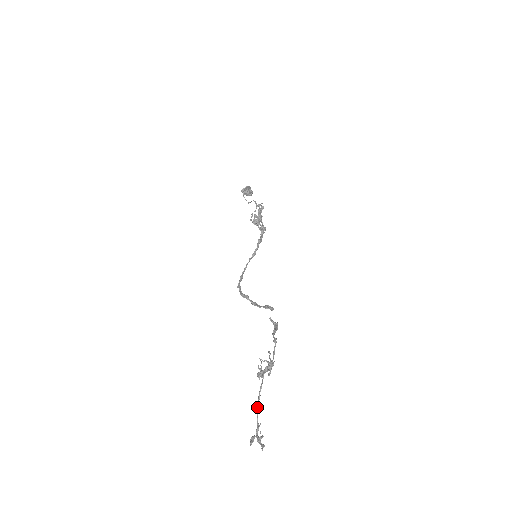
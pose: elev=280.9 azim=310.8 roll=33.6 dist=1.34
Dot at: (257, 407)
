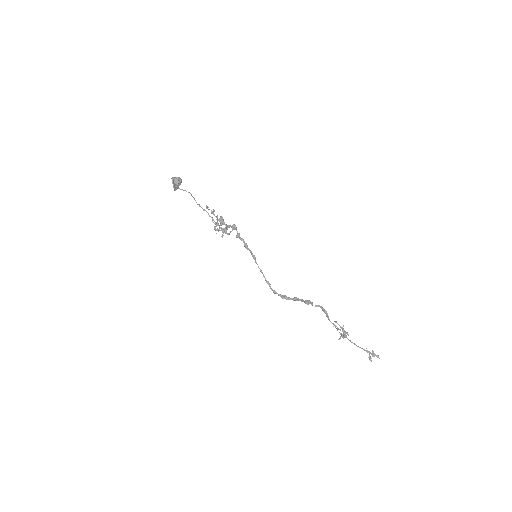
Dot at: occluded
